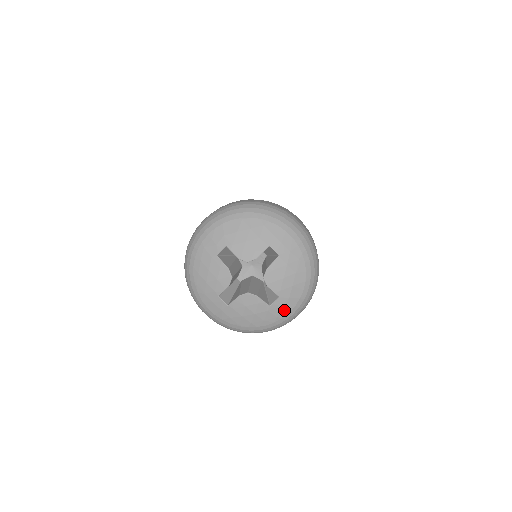
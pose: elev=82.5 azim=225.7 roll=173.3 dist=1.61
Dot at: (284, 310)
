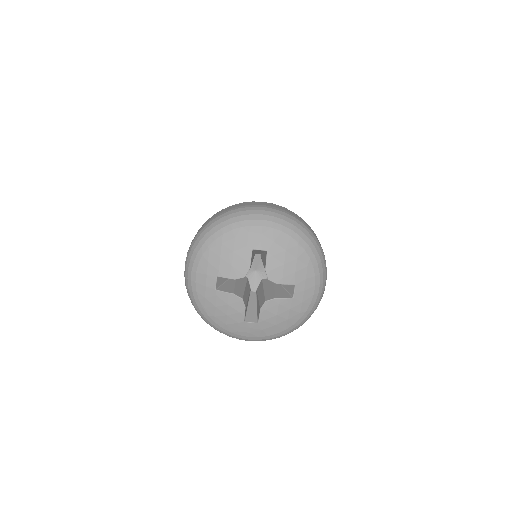
Dot at: (248, 333)
